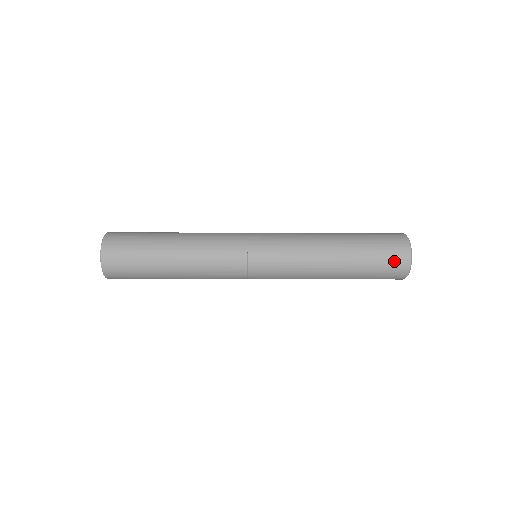
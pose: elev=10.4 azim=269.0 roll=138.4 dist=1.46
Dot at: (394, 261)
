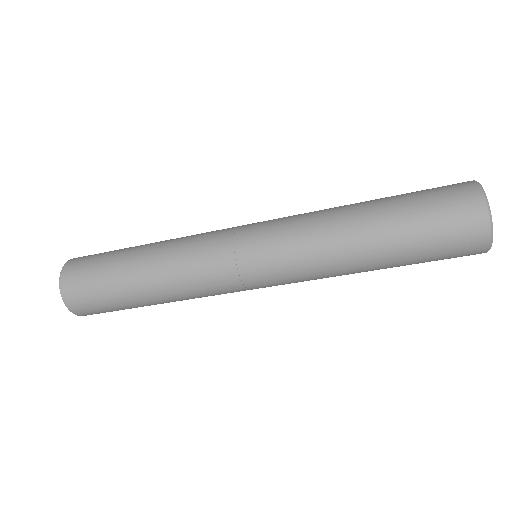
Dot at: (462, 245)
